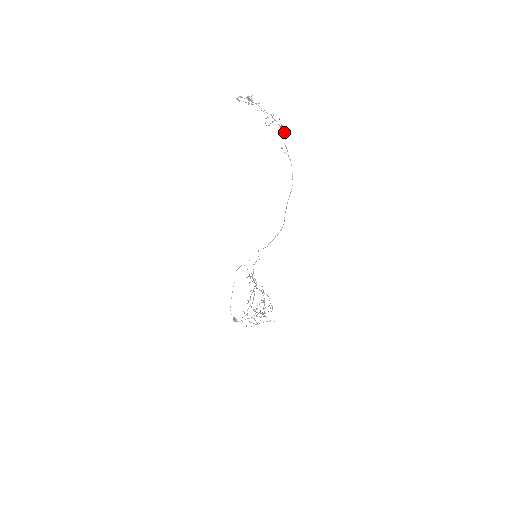
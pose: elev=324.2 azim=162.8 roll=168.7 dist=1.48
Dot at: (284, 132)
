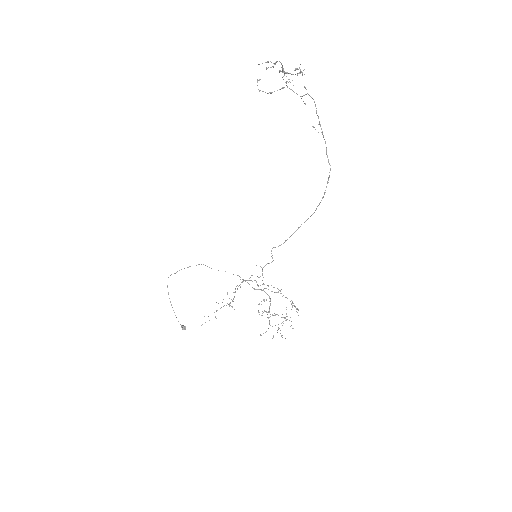
Dot at: (315, 106)
